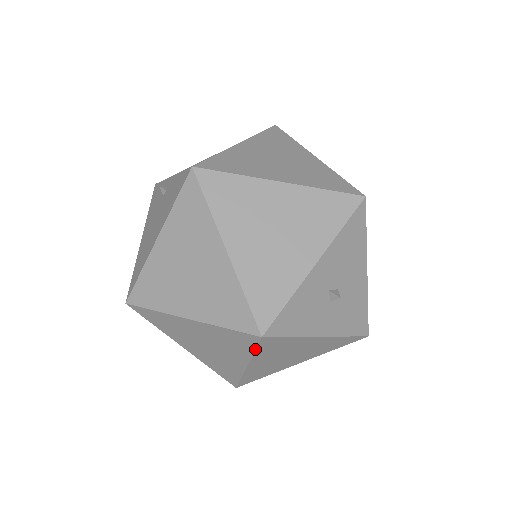
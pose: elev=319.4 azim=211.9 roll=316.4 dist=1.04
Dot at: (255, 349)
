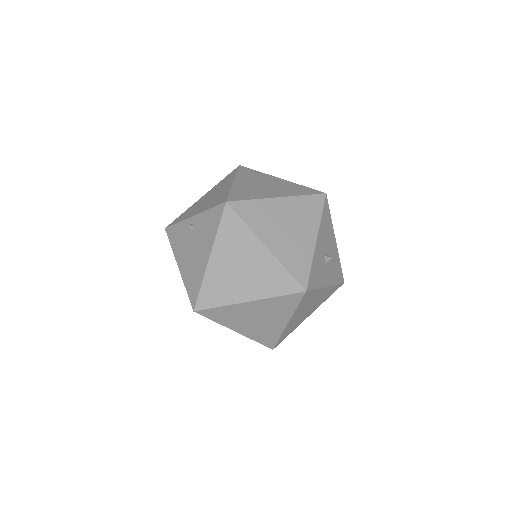
Dot at: (298, 304)
